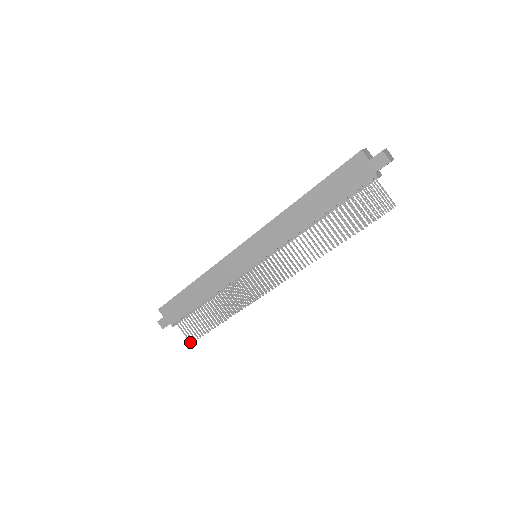
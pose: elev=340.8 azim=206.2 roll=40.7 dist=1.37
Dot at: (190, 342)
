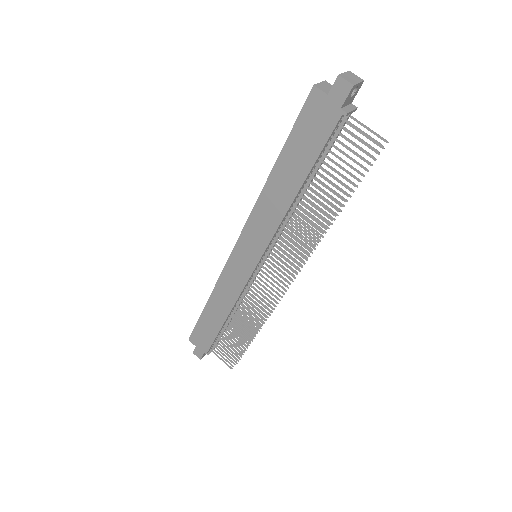
Dot at: (230, 368)
